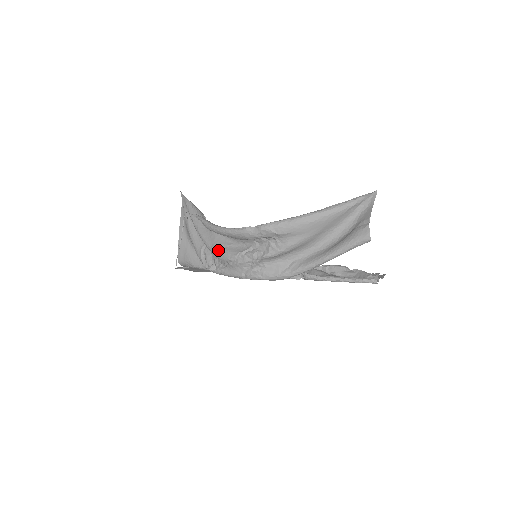
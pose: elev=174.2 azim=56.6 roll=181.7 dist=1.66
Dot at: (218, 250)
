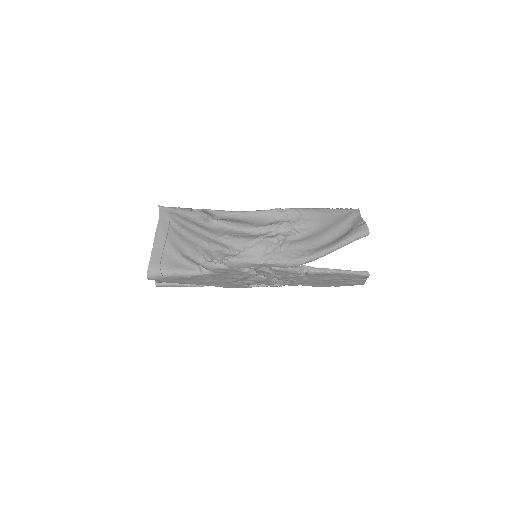
Dot at: (232, 237)
